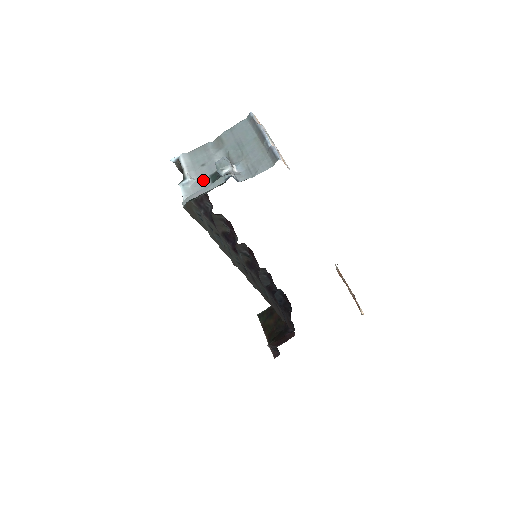
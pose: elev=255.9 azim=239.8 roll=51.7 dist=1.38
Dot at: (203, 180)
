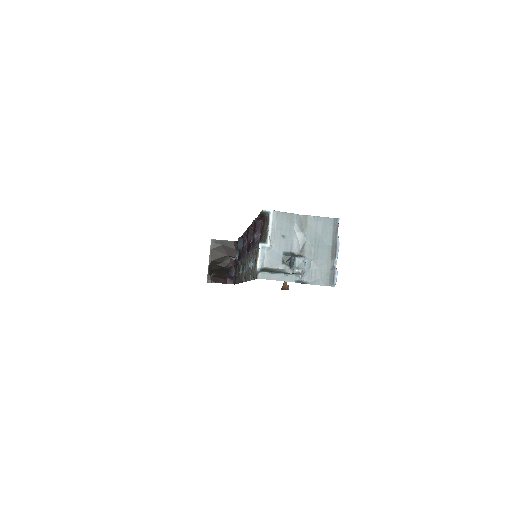
Dot at: (277, 253)
